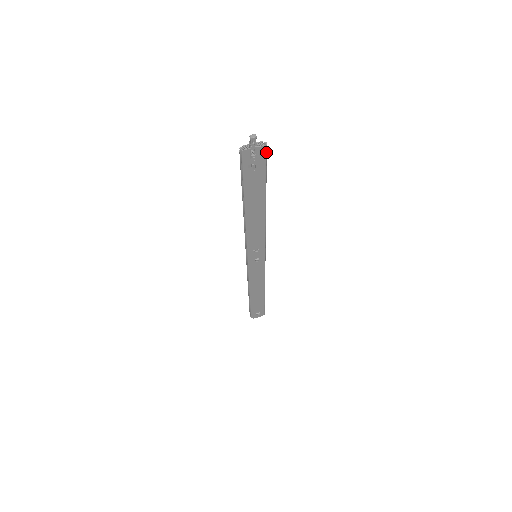
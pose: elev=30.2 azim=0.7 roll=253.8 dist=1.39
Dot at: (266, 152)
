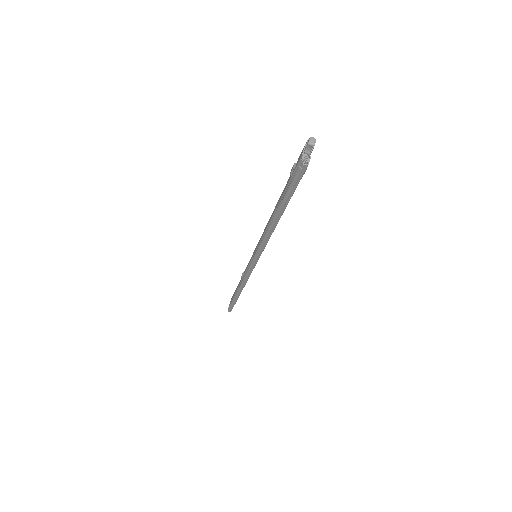
Dot at: occluded
